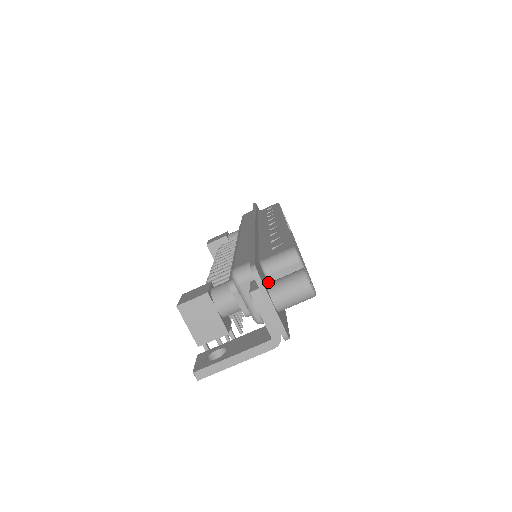
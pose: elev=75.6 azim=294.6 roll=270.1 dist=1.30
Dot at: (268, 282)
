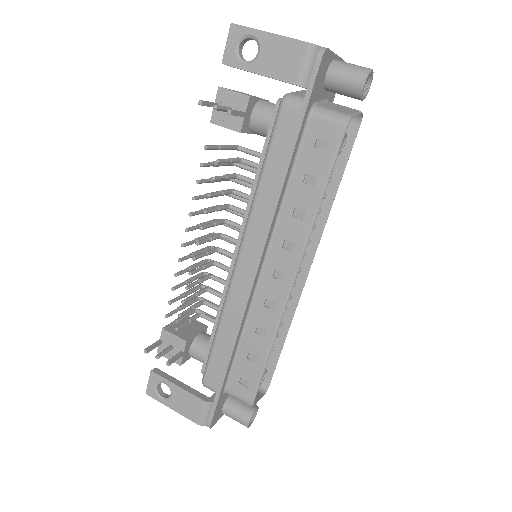
Dot at: (325, 100)
